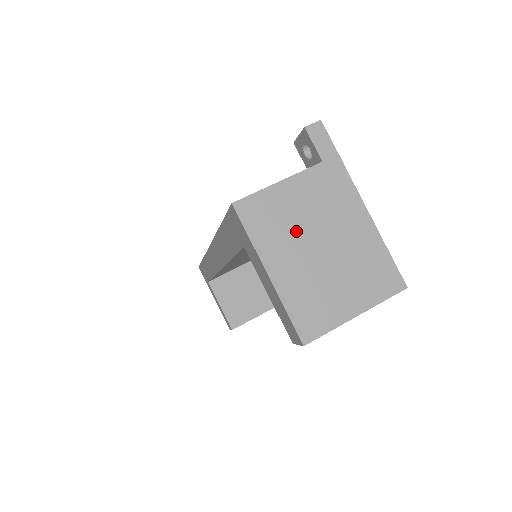
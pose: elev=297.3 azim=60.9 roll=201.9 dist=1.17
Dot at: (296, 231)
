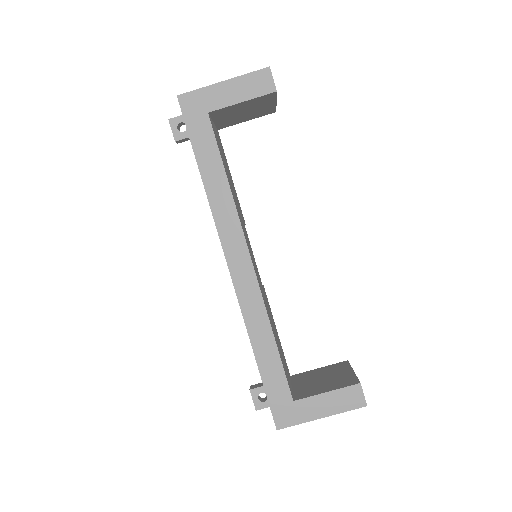
Dot at: occluded
